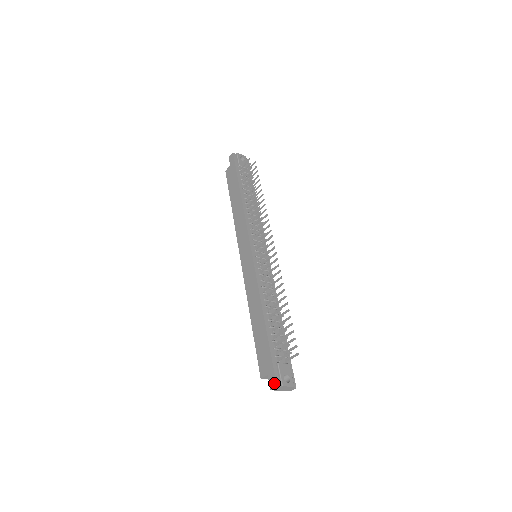
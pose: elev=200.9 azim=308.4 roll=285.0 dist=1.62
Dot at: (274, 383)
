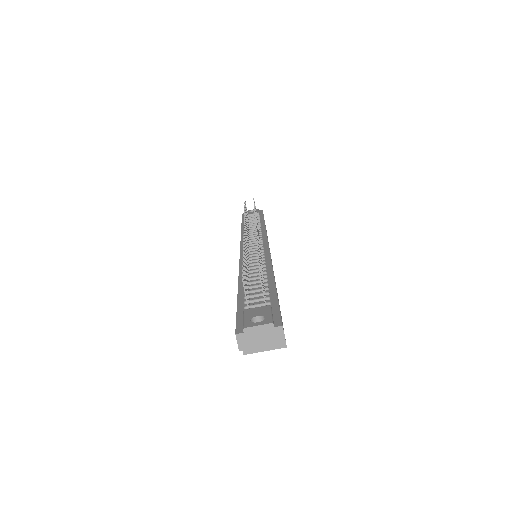
Dot at: (236, 335)
